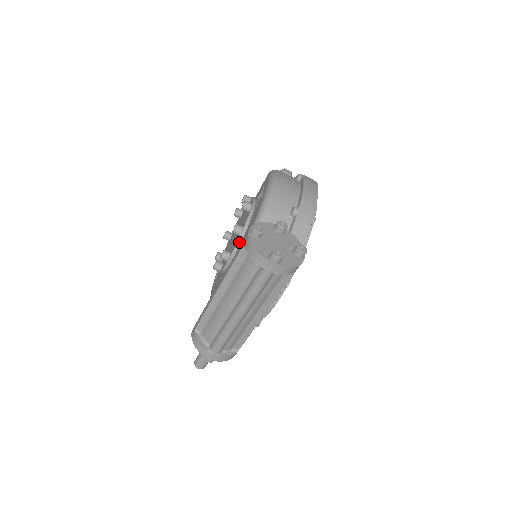
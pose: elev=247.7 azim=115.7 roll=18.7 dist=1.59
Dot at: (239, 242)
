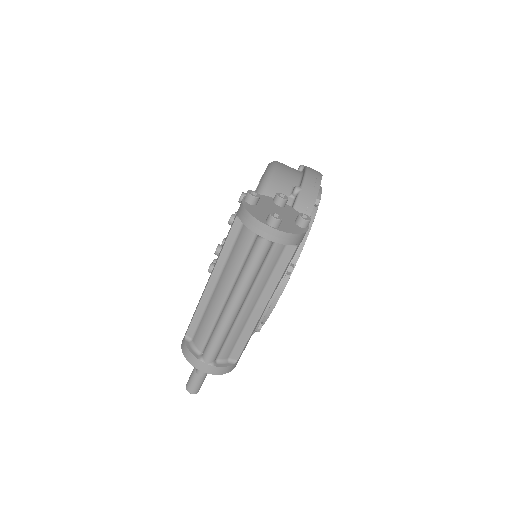
Dot at: occluded
